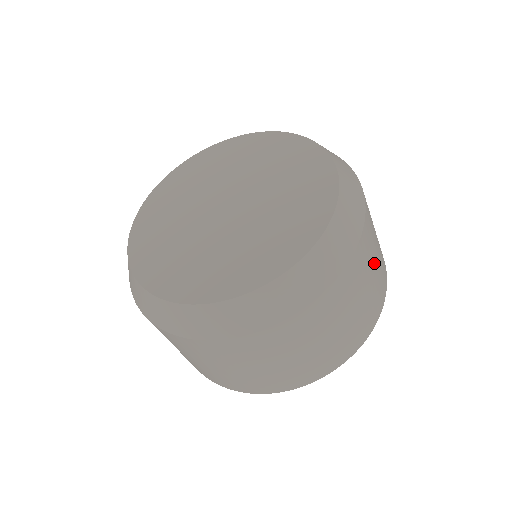
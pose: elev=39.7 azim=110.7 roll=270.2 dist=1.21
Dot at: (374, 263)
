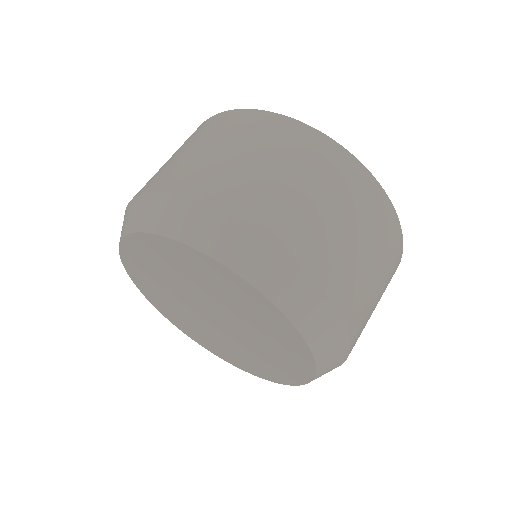
Dot at: (364, 257)
